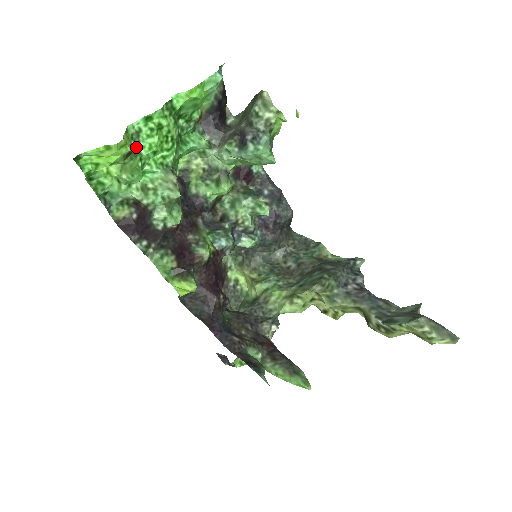
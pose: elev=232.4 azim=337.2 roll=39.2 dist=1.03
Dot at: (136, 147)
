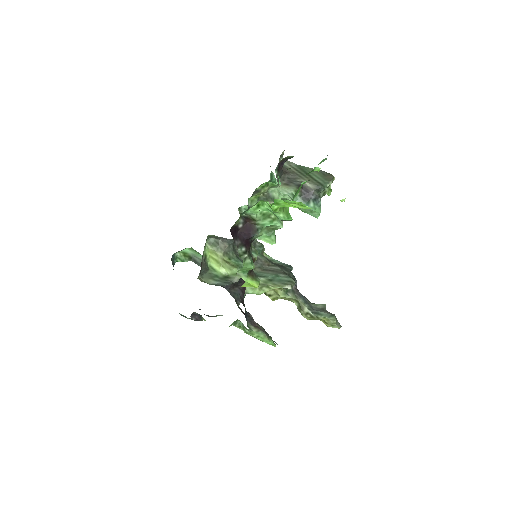
Dot at: (293, 197)
